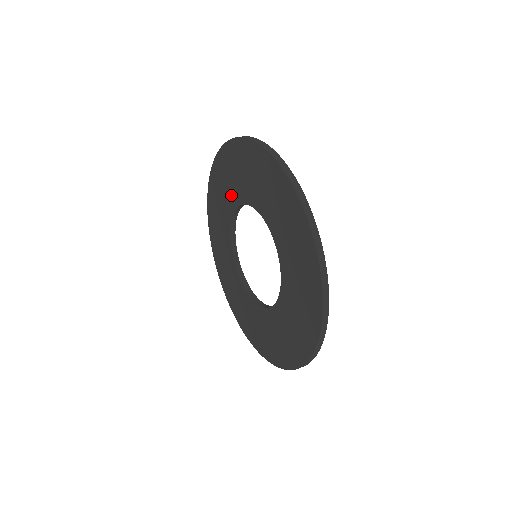
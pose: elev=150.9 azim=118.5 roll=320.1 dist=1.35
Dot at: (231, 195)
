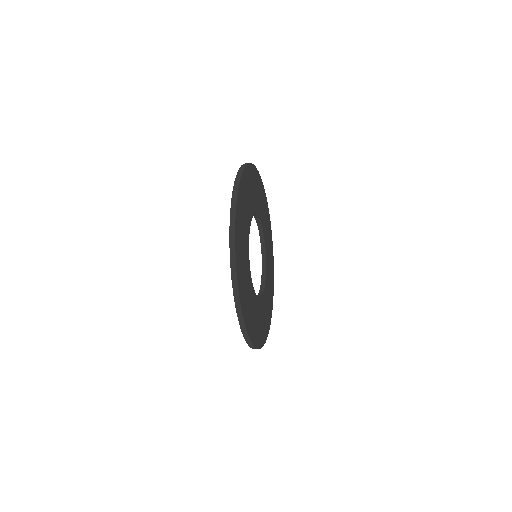
Dot at: occluded
